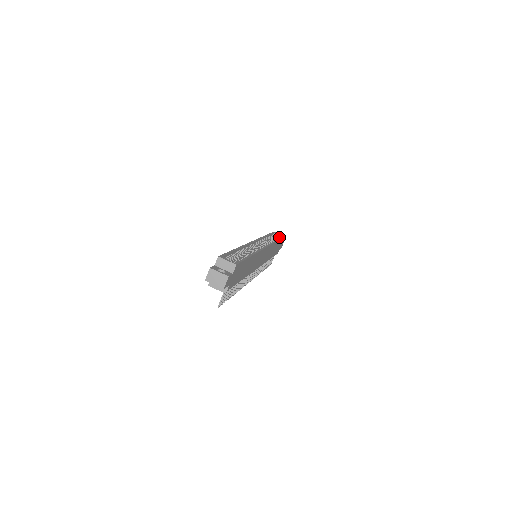
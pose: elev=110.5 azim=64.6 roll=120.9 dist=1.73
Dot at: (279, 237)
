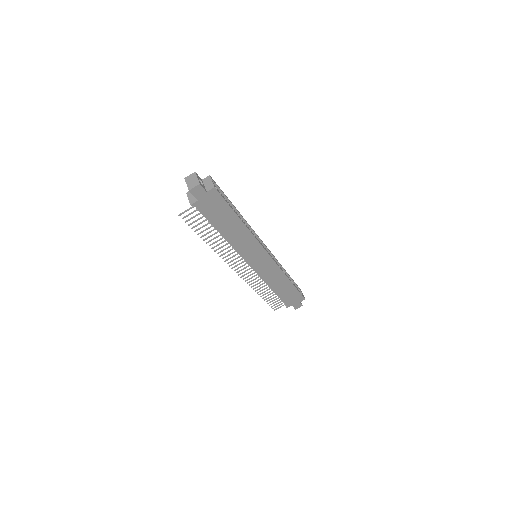
Dot at: occluded
